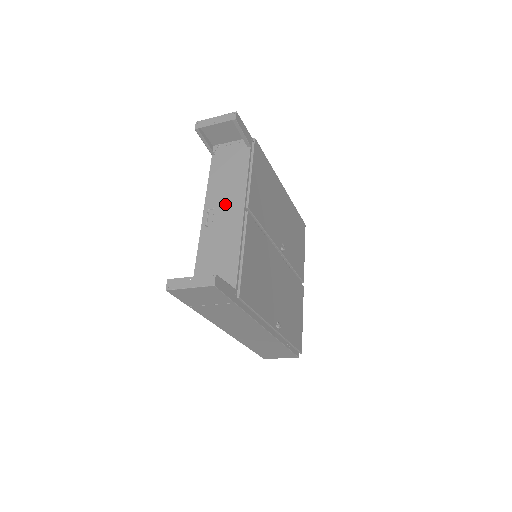
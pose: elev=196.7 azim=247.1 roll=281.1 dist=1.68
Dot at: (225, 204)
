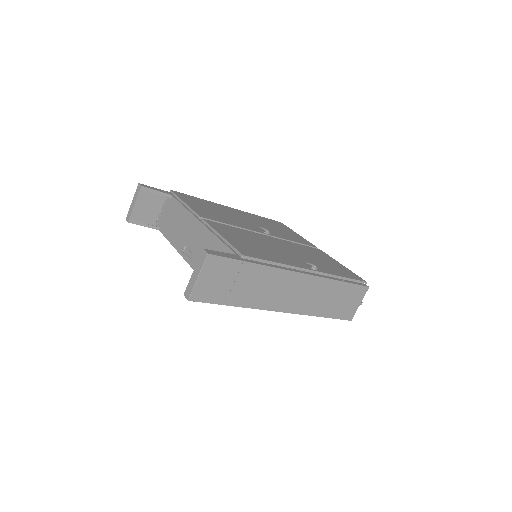
Dot at: (188, 235)
